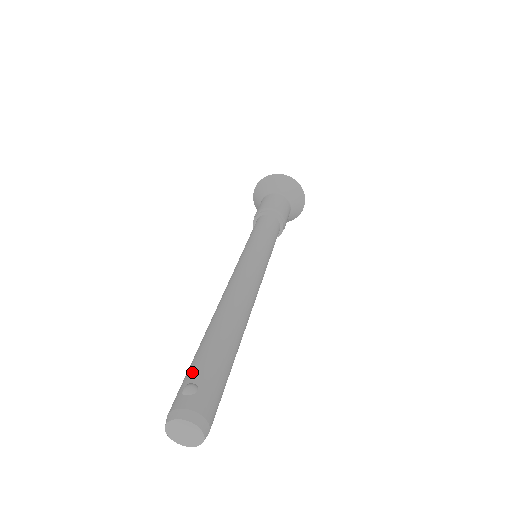
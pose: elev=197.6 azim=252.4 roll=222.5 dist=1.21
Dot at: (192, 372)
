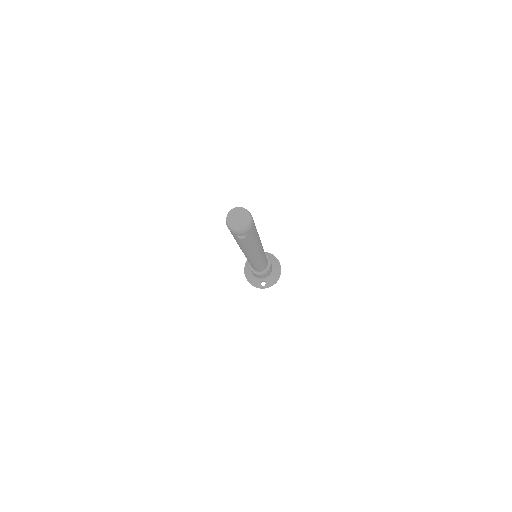
Dot at: occluded
